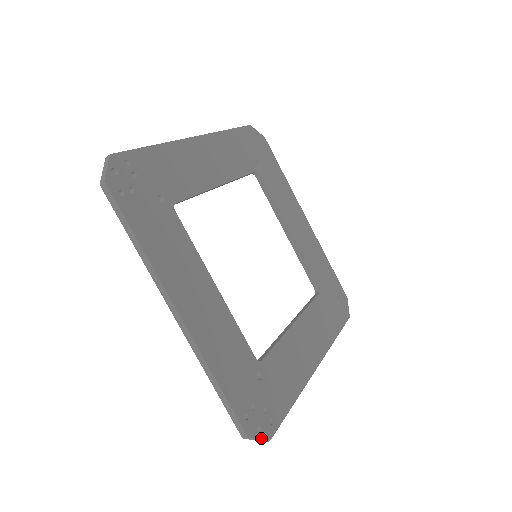
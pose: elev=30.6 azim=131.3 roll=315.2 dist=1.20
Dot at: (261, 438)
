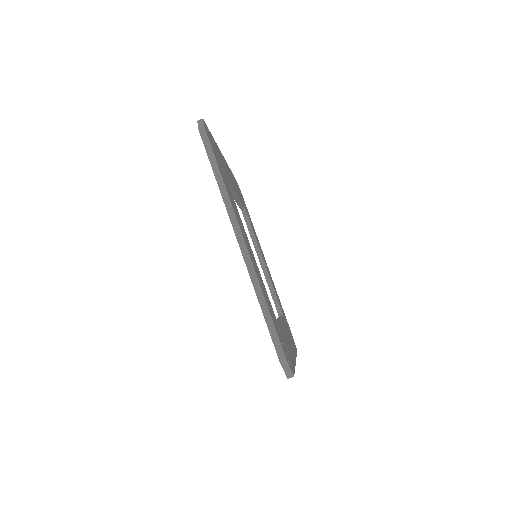
Dot at: (290, 369)
